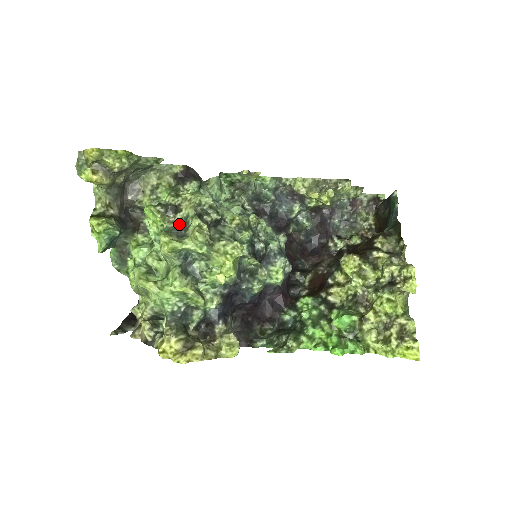
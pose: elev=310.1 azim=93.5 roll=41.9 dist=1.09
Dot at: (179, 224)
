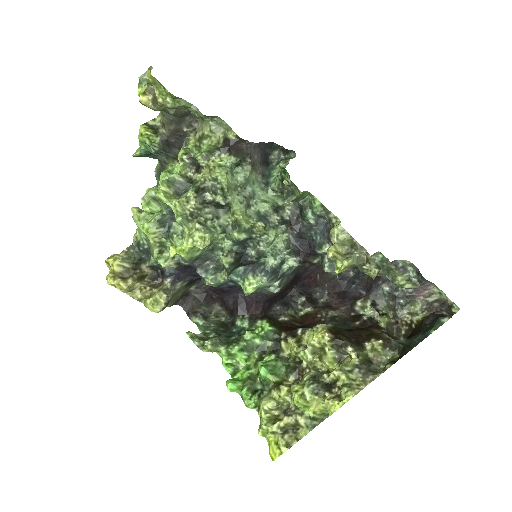
Dot at: (188, 182)
